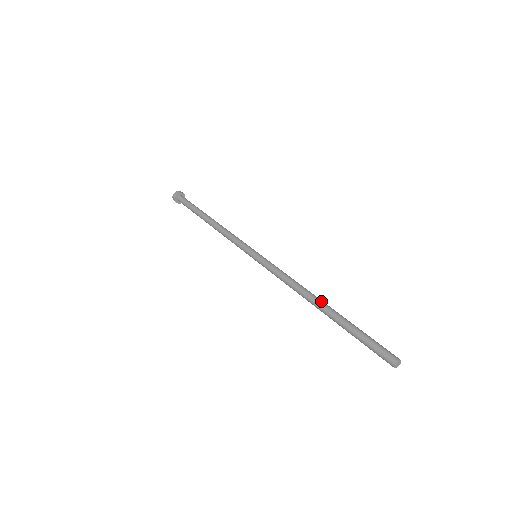
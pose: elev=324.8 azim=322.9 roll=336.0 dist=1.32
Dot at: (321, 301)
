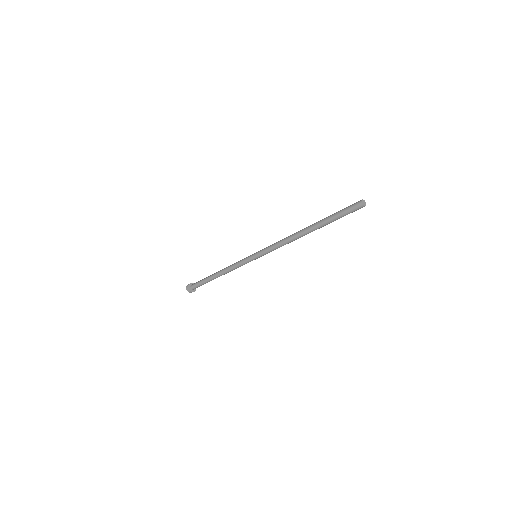
Dot at: occluded
